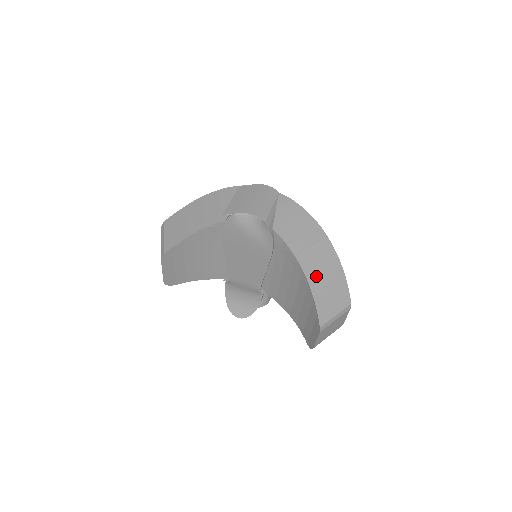
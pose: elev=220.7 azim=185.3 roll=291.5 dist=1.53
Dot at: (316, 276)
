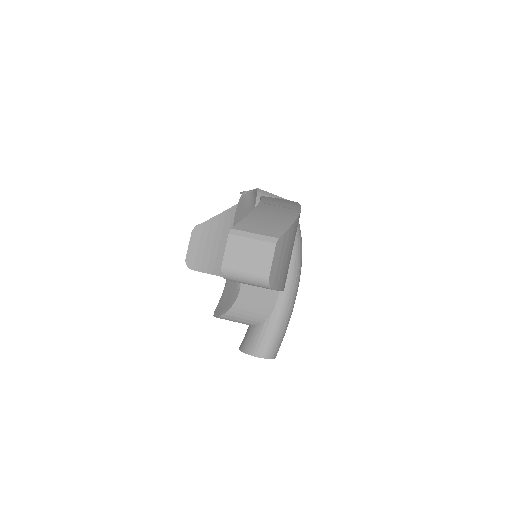
Dot at: (263, 213)
